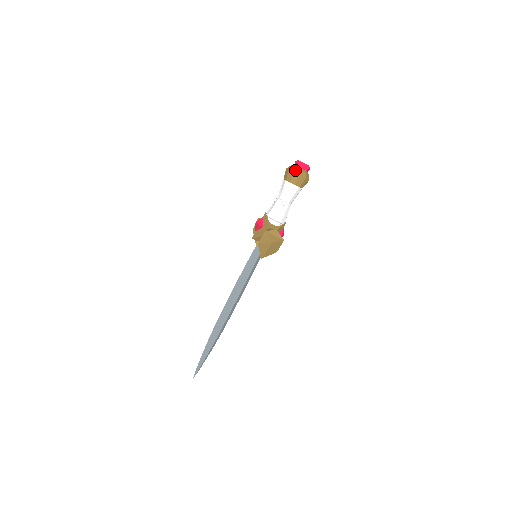
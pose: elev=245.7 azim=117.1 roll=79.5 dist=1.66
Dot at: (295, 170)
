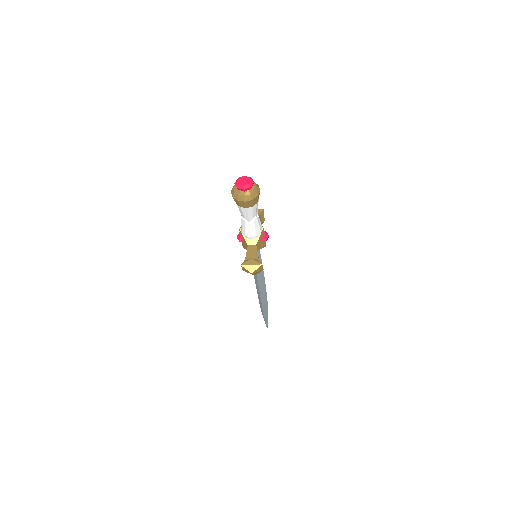
Dot at: (237, 198)
